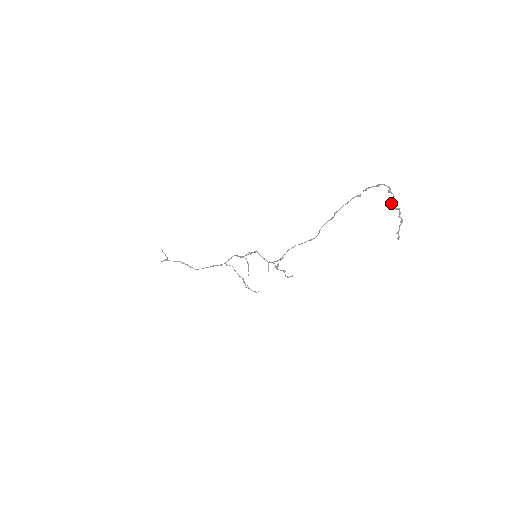
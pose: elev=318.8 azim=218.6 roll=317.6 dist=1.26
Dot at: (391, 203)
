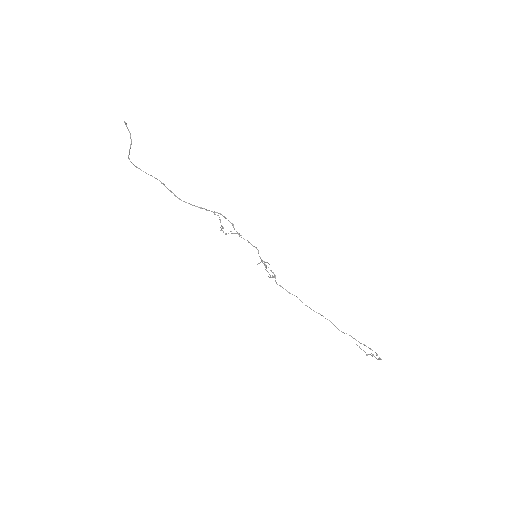
Dot at: (373, 355)
